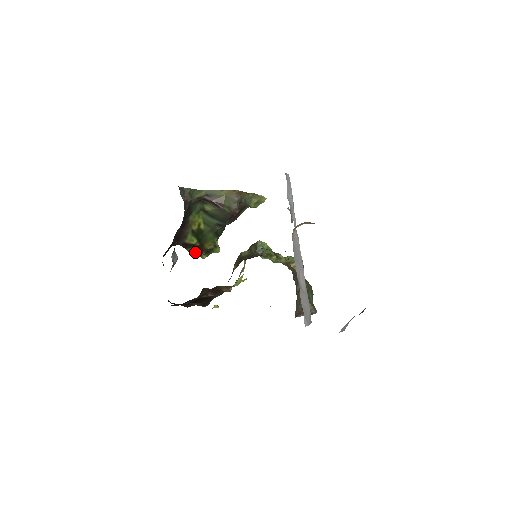
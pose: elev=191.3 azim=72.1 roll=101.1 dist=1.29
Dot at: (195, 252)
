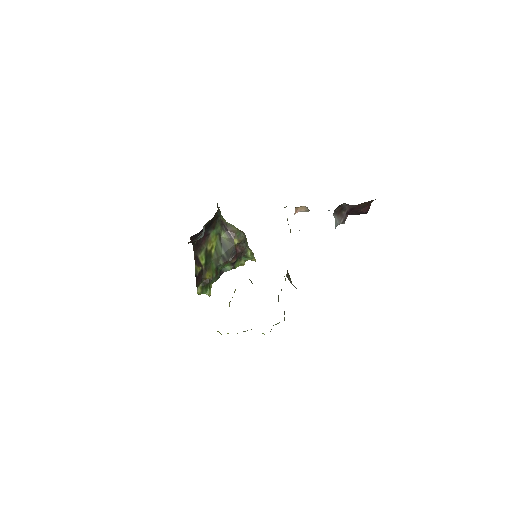
Dot at: (198, 276)
